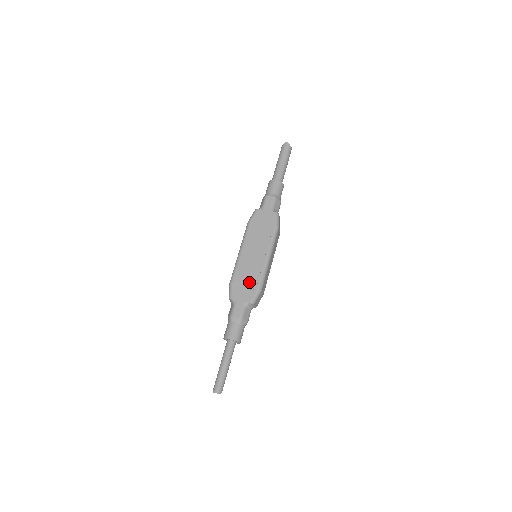
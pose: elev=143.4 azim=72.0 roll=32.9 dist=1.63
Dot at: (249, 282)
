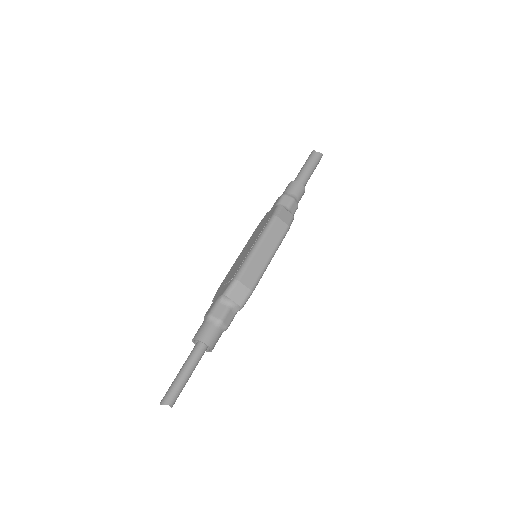
Dot at: (230, 276)
